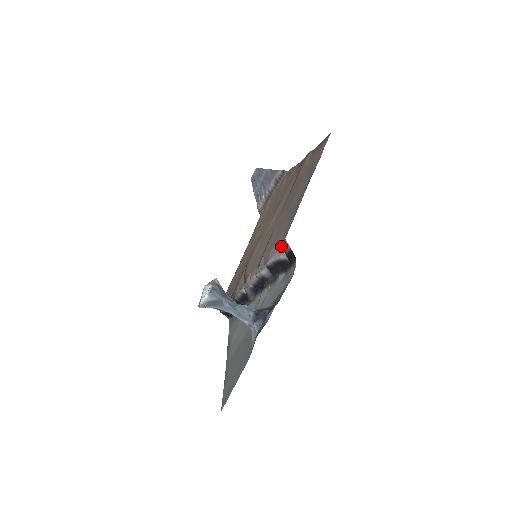
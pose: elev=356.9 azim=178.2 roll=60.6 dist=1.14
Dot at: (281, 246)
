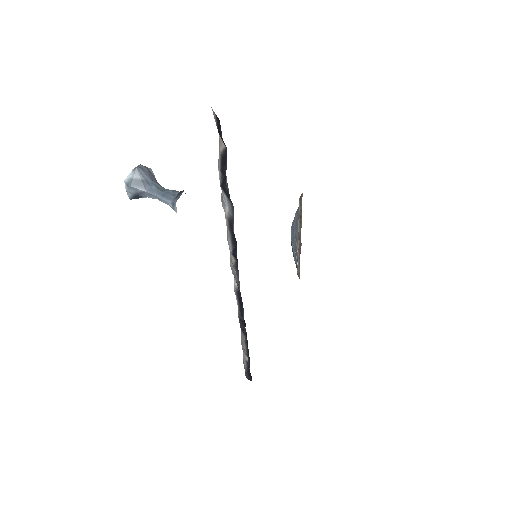
Dot at: occluded
